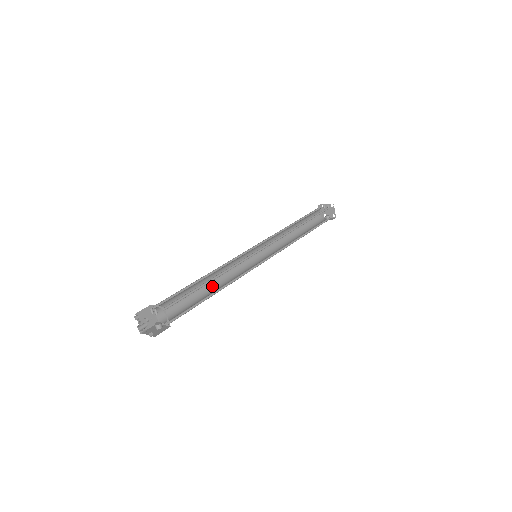
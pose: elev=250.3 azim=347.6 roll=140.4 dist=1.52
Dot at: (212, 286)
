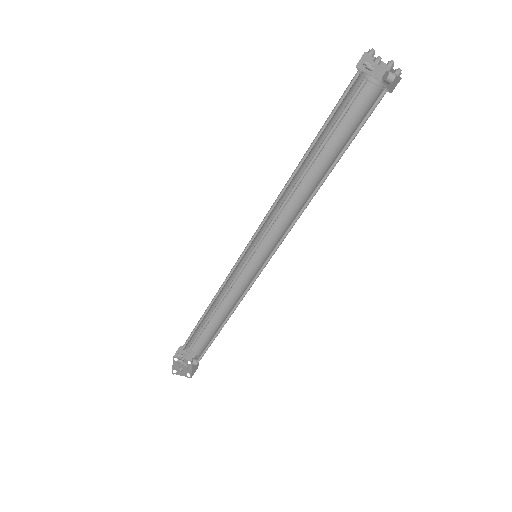
Dot at: (226, 307)
